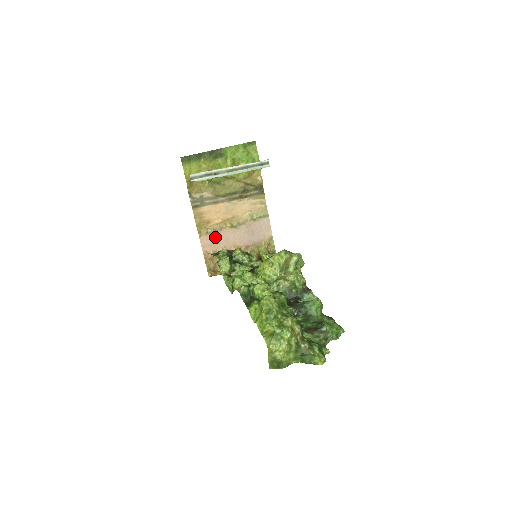
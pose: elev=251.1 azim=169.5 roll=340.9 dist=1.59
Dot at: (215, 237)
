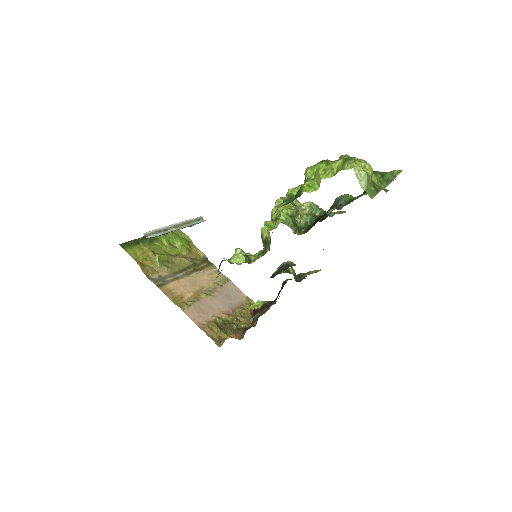
Dot at: (198, 308)
